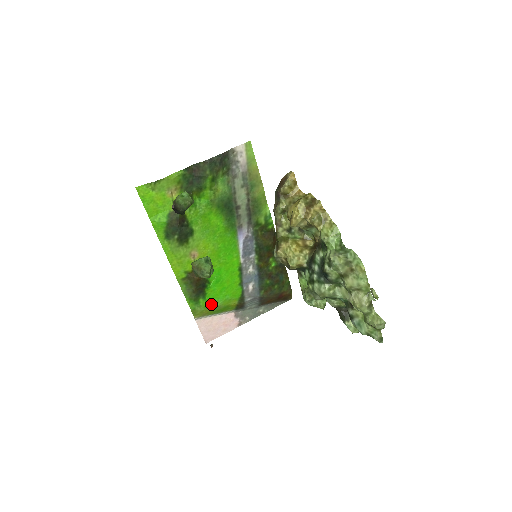
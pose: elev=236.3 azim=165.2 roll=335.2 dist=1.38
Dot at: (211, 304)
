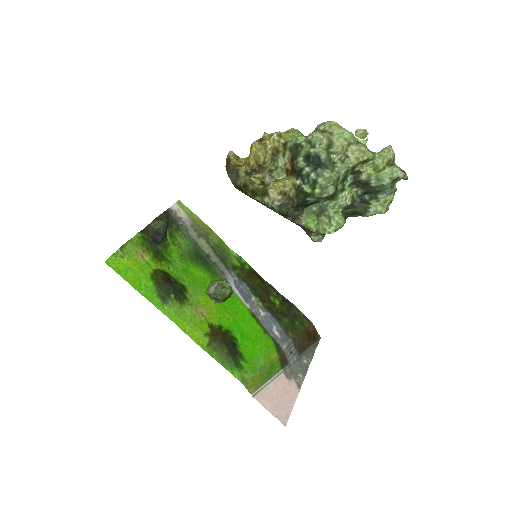
Dot at: (255, 365)
